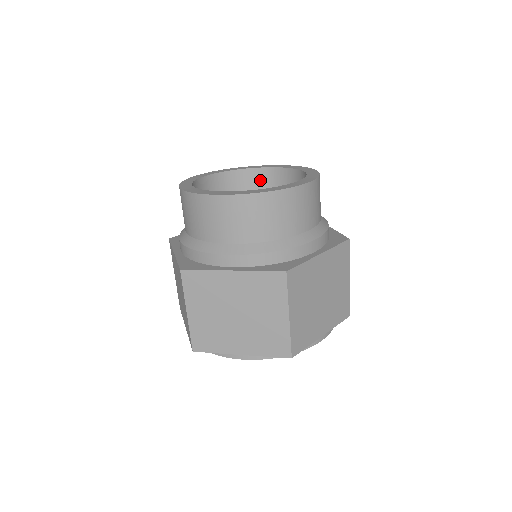
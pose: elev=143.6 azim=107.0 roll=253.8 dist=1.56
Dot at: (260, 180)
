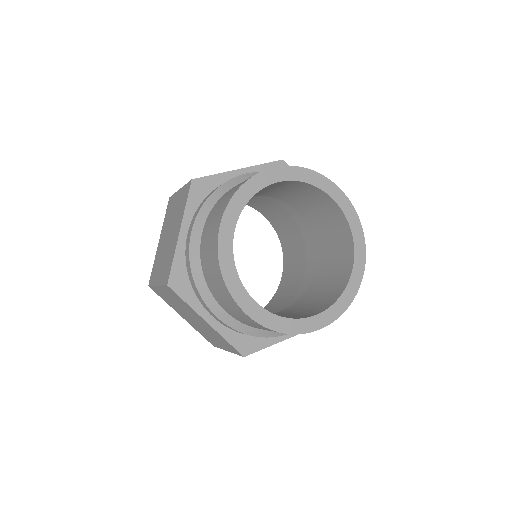
Dot at: occluded
